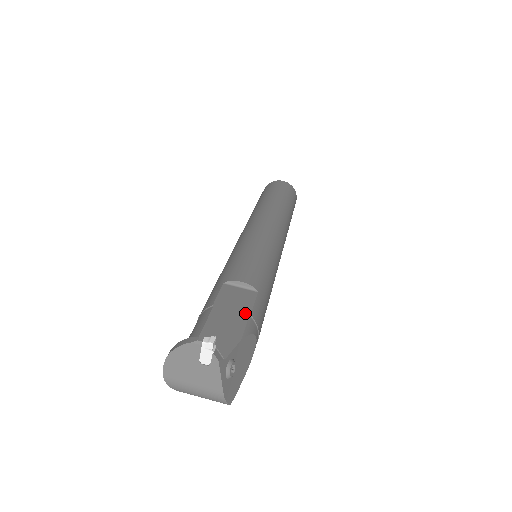
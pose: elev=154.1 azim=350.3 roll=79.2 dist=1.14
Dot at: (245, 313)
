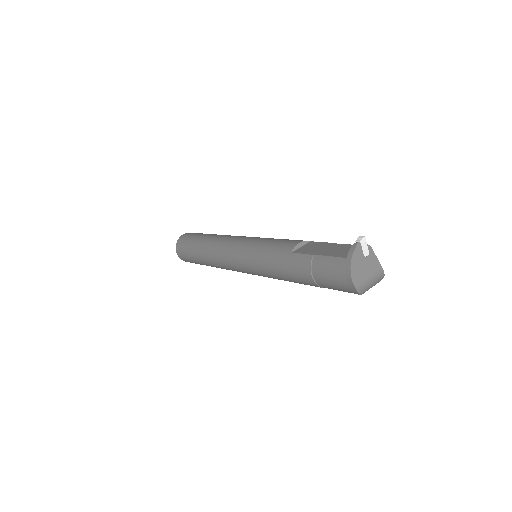
Dot at: (329, 244)
